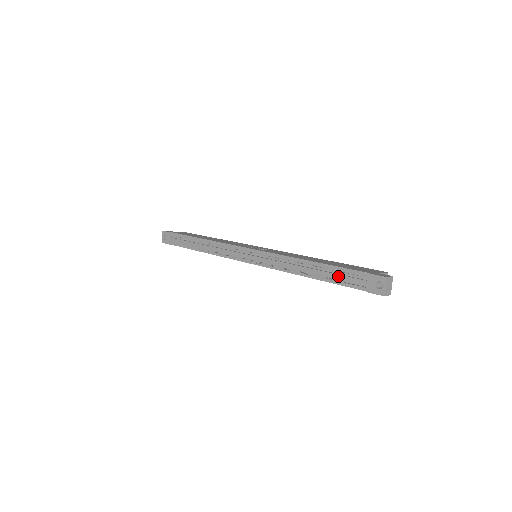
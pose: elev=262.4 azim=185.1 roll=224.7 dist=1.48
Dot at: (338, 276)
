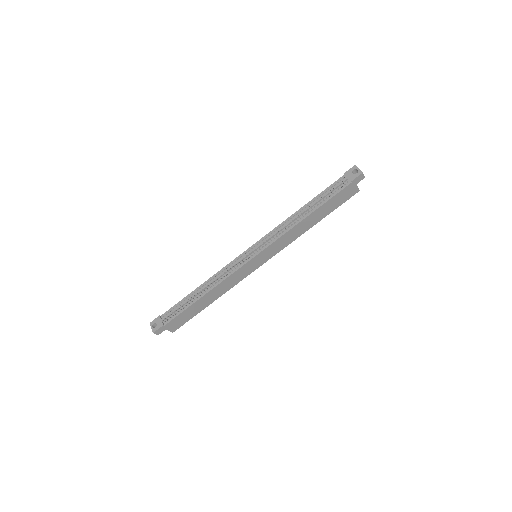
Dot at: (327, 193)
